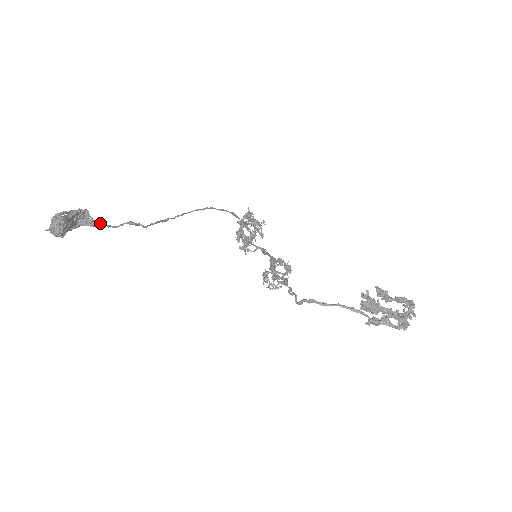
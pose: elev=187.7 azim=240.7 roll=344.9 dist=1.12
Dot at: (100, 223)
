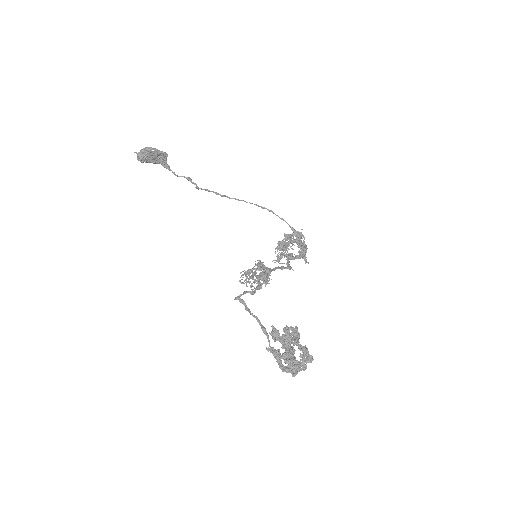
Dot at: (169, 167)
